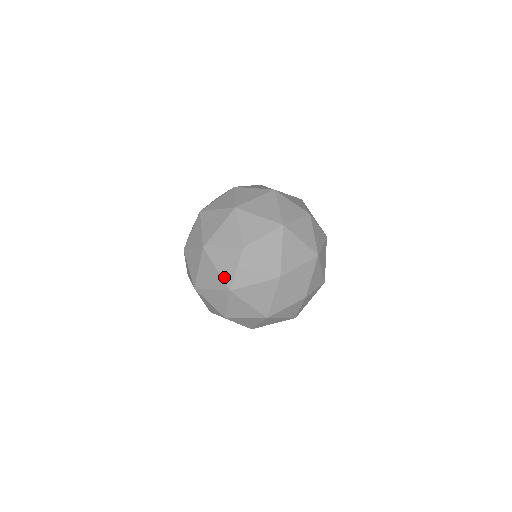
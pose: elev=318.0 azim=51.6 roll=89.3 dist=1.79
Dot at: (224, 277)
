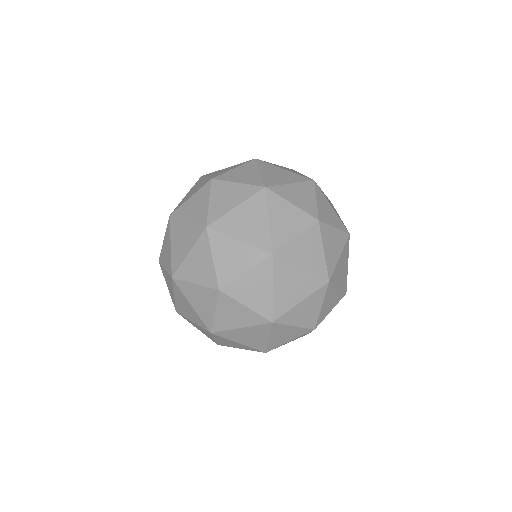
Dot at: (253, 323)
